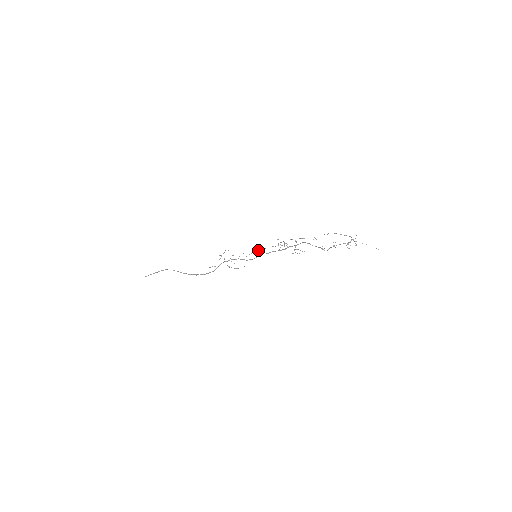
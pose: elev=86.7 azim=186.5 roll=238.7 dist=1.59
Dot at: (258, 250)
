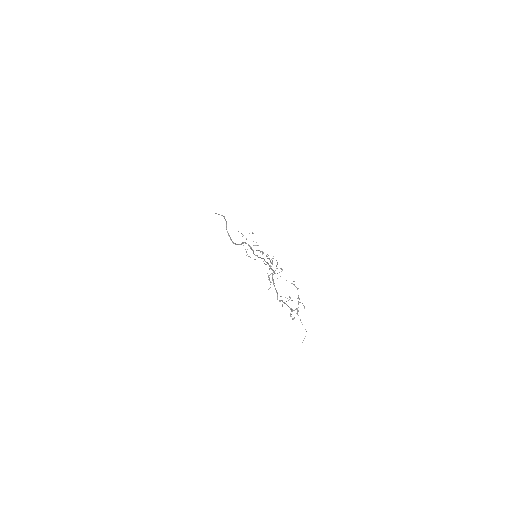
Dot at: (261, 251)
